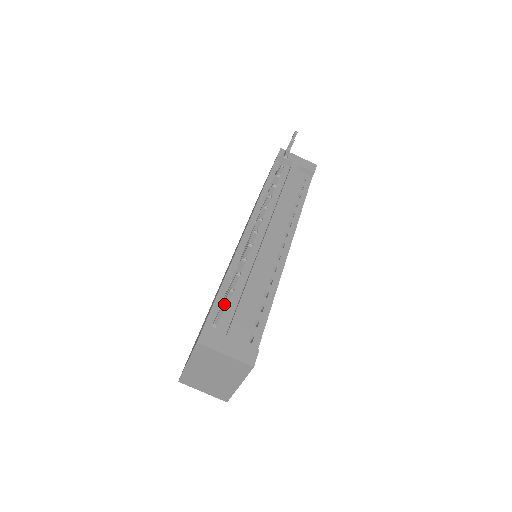
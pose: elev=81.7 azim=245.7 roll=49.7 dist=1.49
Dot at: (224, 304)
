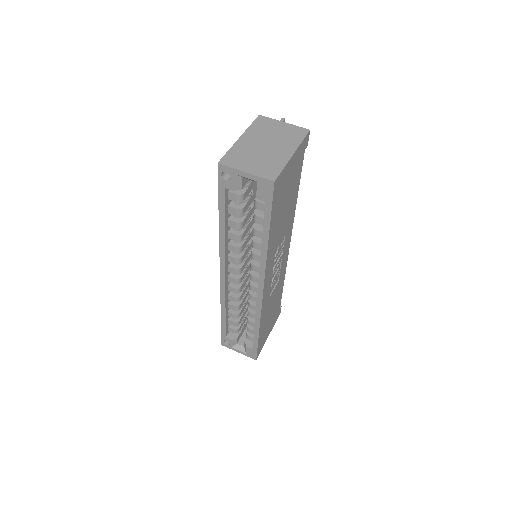
Dot at: occluded
